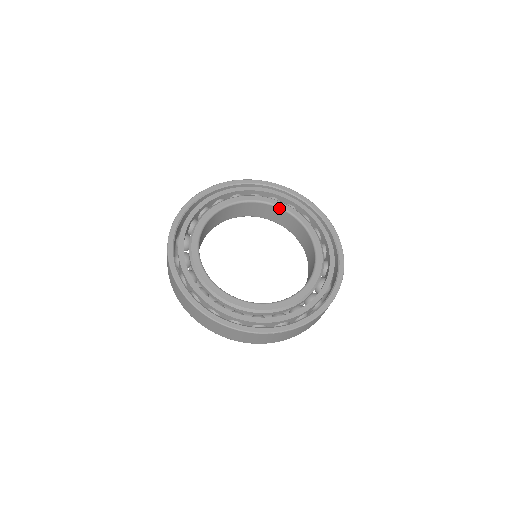
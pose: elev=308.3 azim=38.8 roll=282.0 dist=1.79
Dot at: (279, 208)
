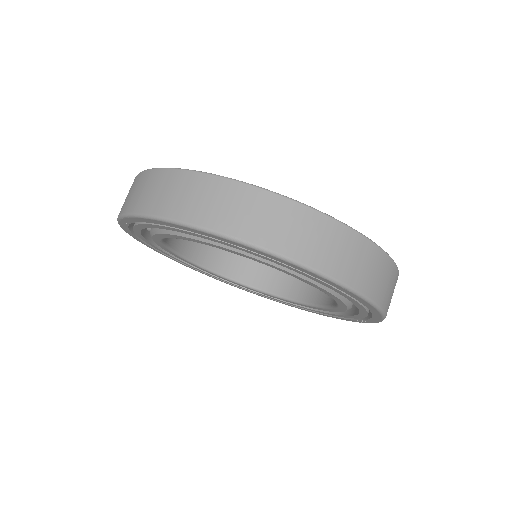
Dot at: occluded
